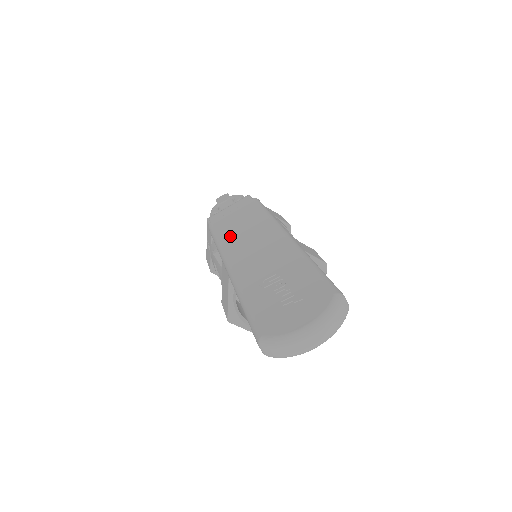
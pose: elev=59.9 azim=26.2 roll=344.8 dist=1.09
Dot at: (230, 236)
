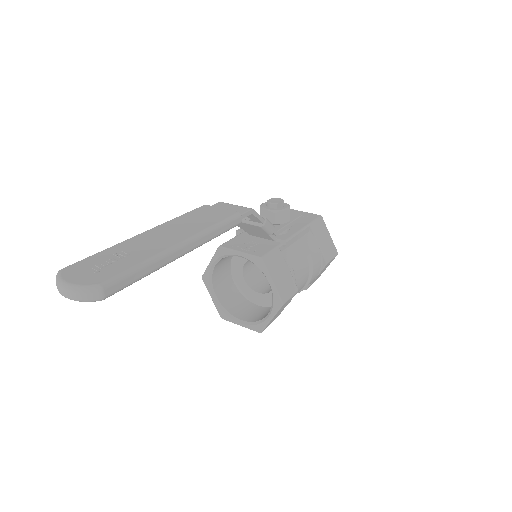
Dot at: (183, 219)
